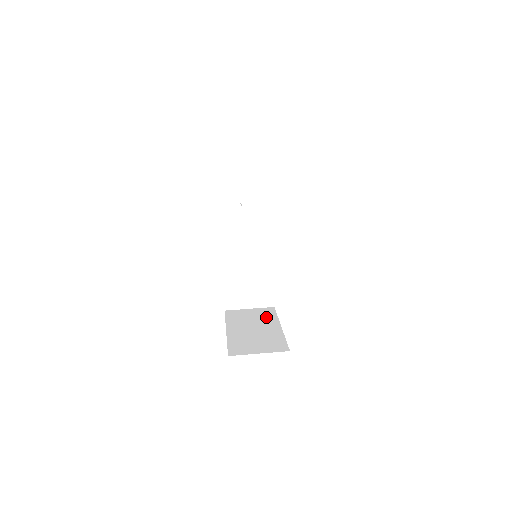
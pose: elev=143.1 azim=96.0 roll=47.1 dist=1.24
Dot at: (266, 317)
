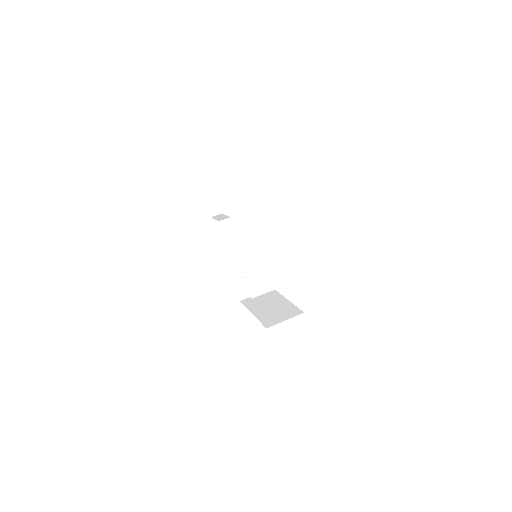
Dot at: (273, 296)
